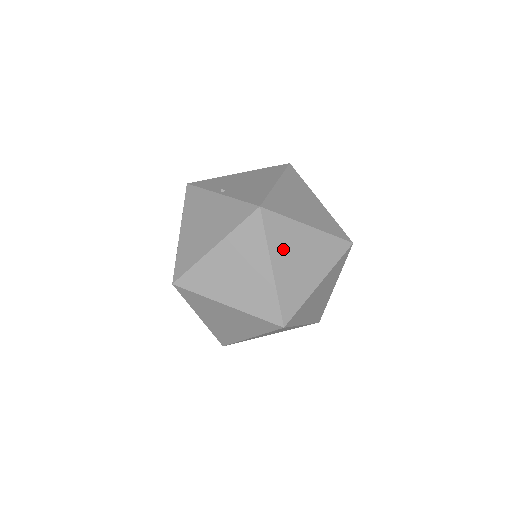
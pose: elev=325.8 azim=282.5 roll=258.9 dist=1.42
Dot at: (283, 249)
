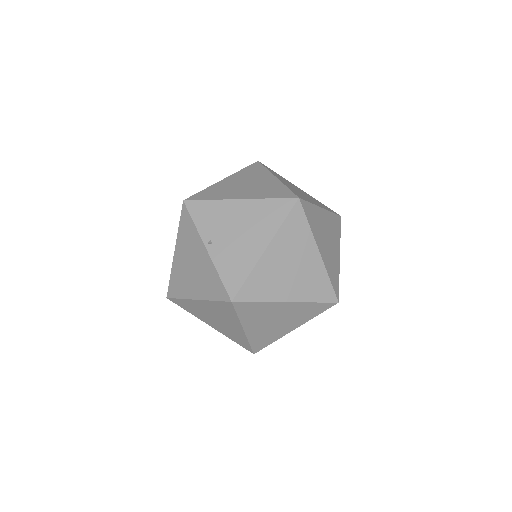
Dot at: (256, 319)
